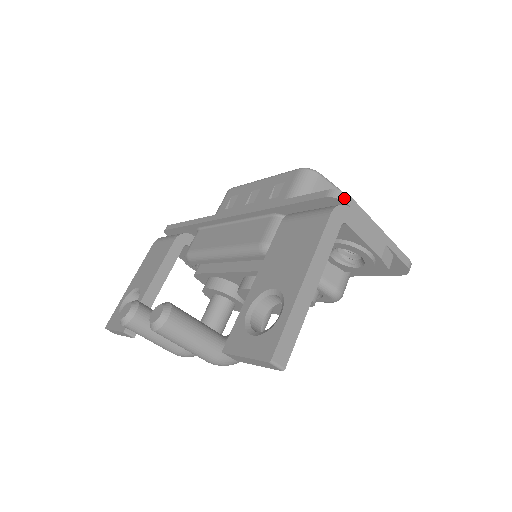
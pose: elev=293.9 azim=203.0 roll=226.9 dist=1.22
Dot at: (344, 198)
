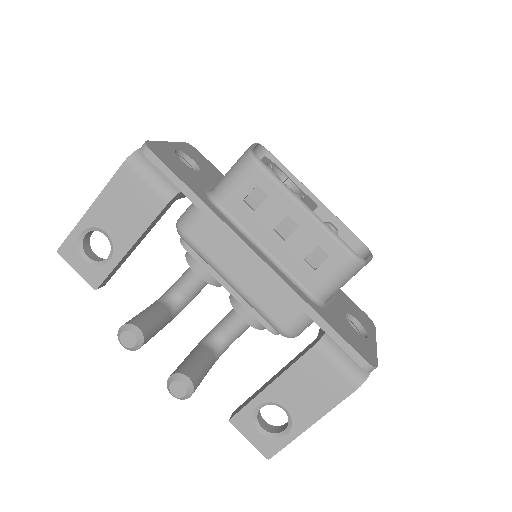
Dot at: occluded
